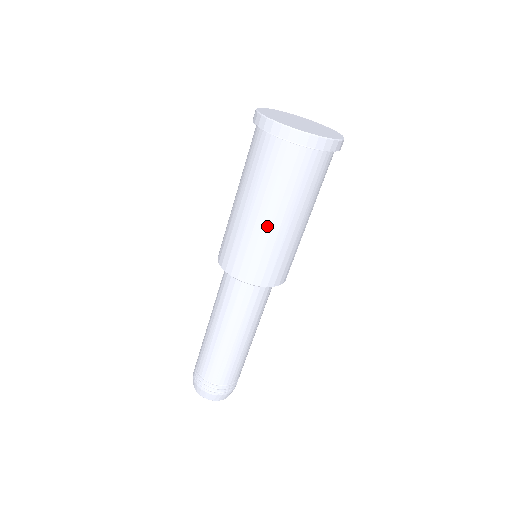
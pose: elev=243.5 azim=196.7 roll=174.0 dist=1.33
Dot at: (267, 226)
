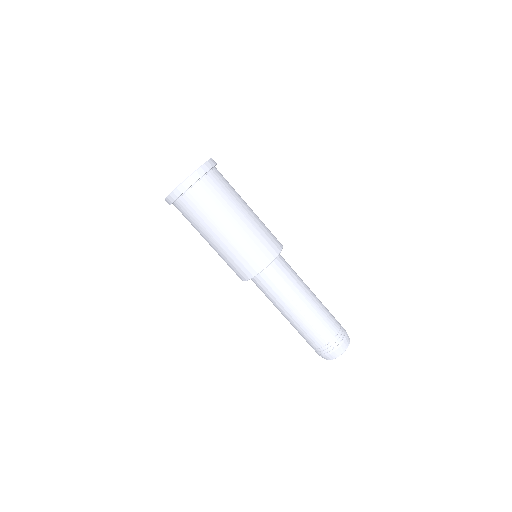
Dot at: (228, 237)
